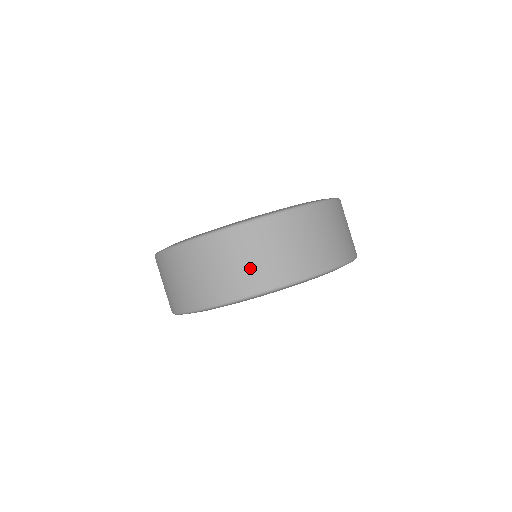
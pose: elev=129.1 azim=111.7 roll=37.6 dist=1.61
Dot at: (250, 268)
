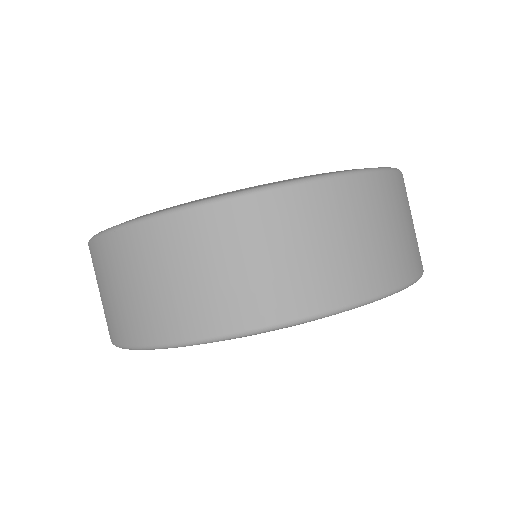
Dot at: (345, 257)
